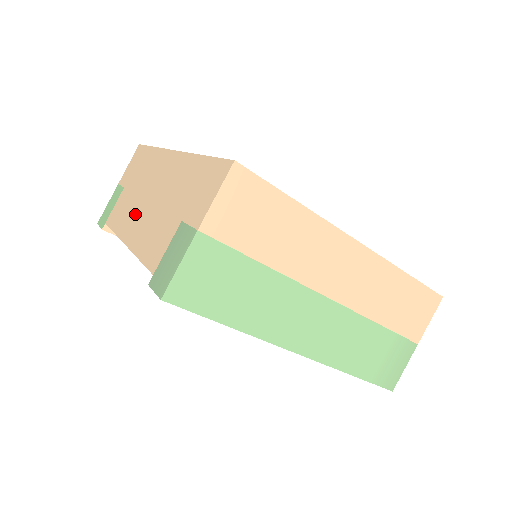
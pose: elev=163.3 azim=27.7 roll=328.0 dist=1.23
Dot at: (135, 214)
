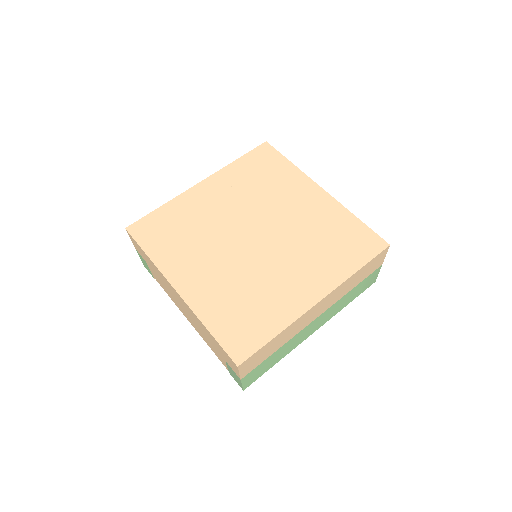
Dot at: (180, 307)
